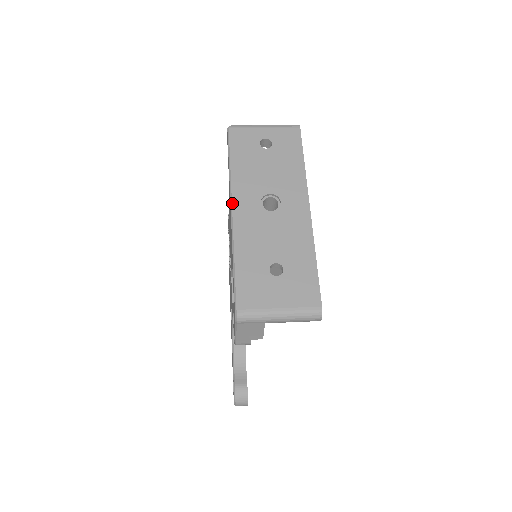
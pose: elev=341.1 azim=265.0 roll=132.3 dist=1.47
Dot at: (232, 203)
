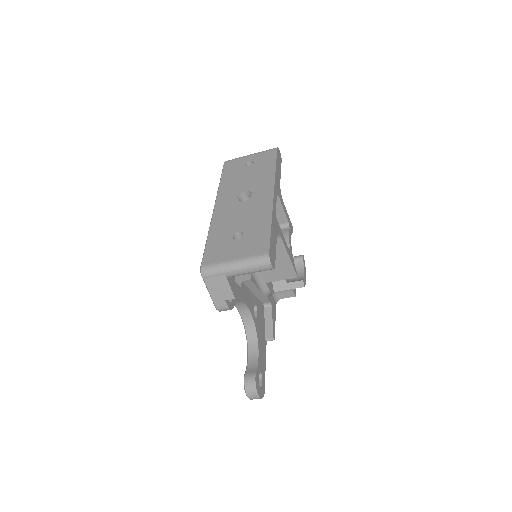
Dot at: (215, 203)
